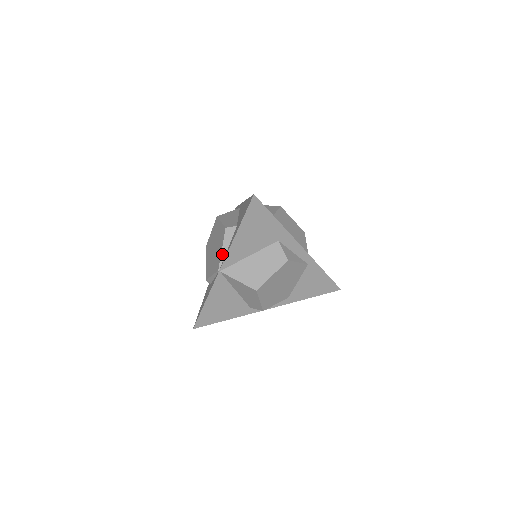
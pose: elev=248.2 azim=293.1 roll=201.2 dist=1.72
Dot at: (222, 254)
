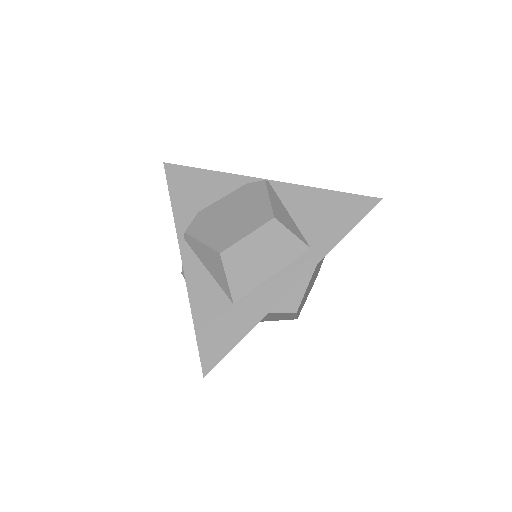
Dot at: occluded
